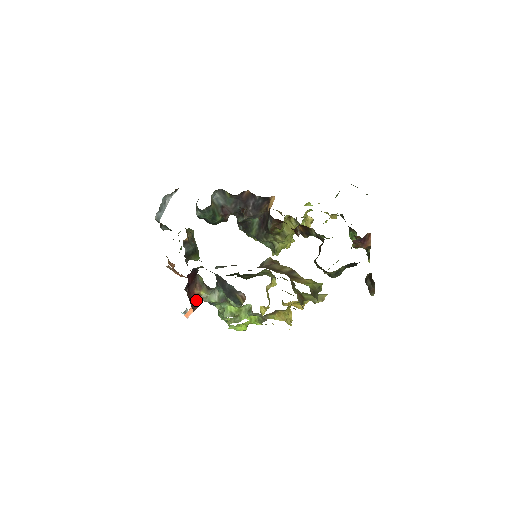
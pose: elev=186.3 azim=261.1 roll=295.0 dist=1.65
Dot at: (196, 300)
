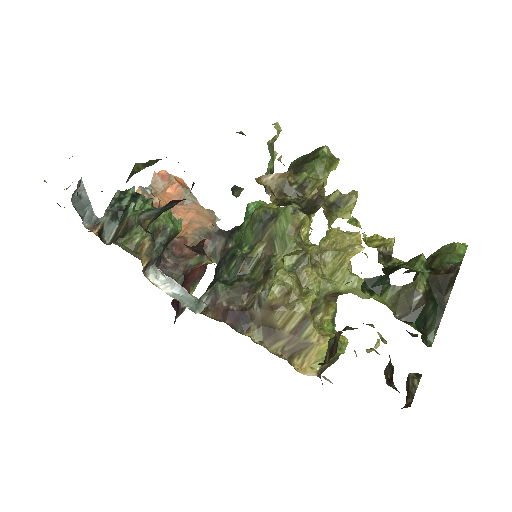
Dot at: (203, 266)
